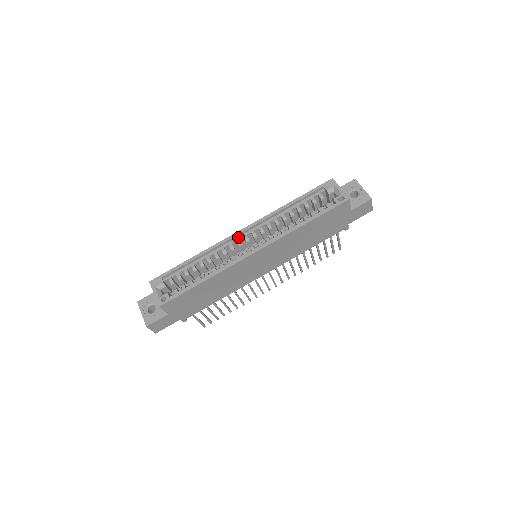
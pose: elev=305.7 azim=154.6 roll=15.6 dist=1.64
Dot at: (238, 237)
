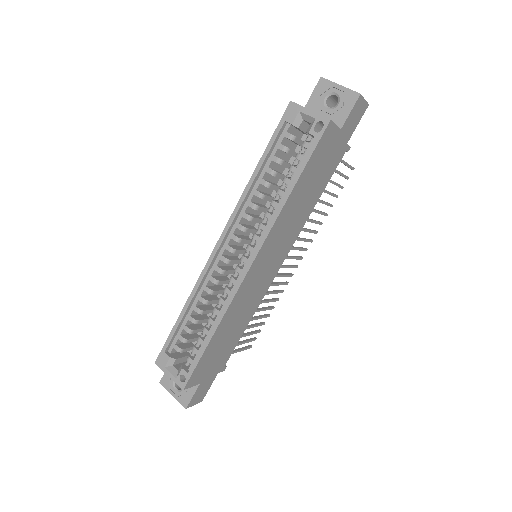
Dot at: (219, 253)
